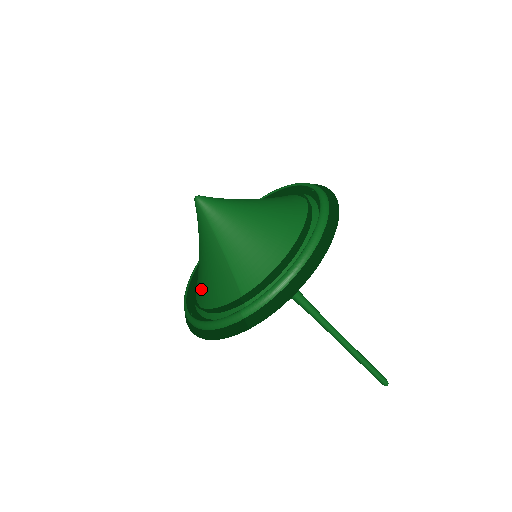
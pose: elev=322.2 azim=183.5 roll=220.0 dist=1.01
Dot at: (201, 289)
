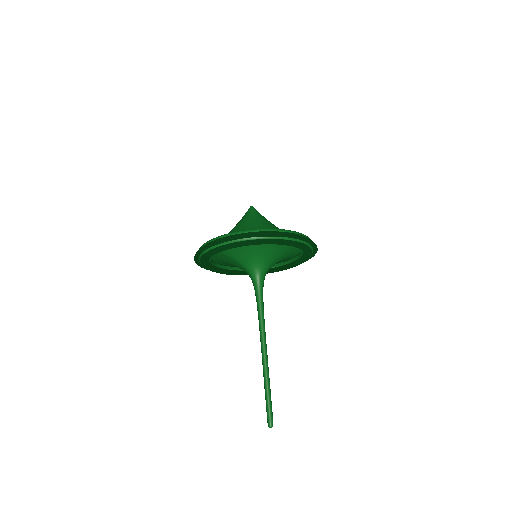
Dot at: occluded
